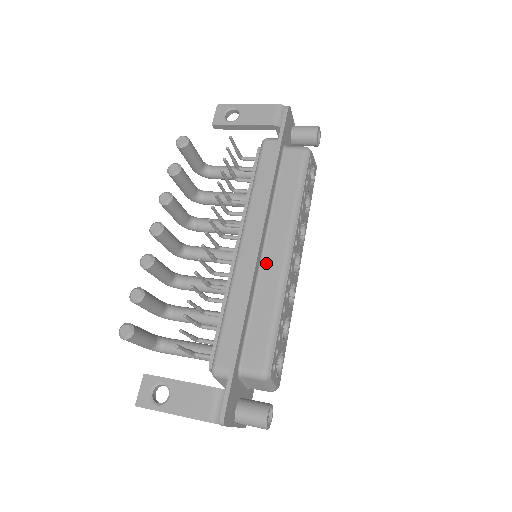
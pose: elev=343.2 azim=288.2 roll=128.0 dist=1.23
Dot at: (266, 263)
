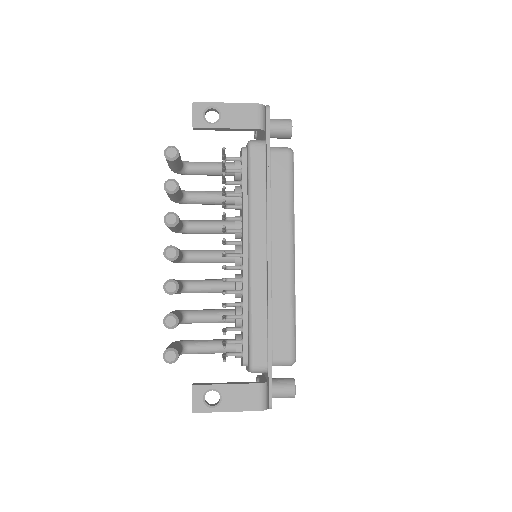
Dot at: (275, 268)
